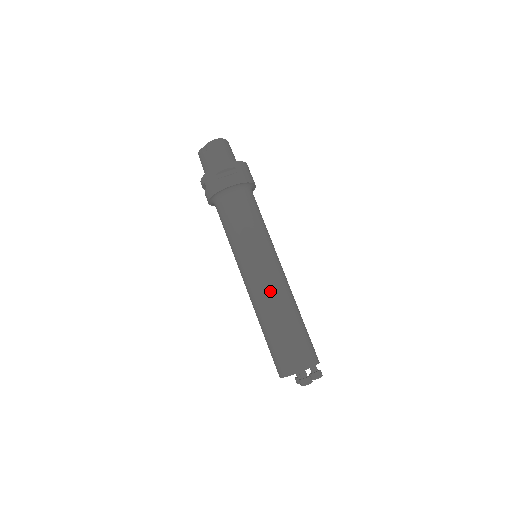
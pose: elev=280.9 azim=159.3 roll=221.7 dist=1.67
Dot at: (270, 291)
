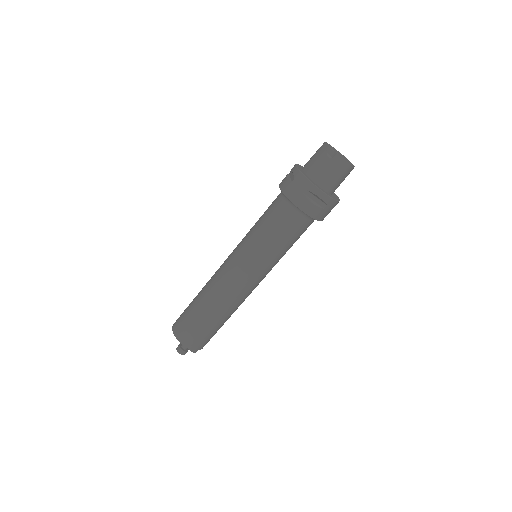
Dot at: (230, 294)
